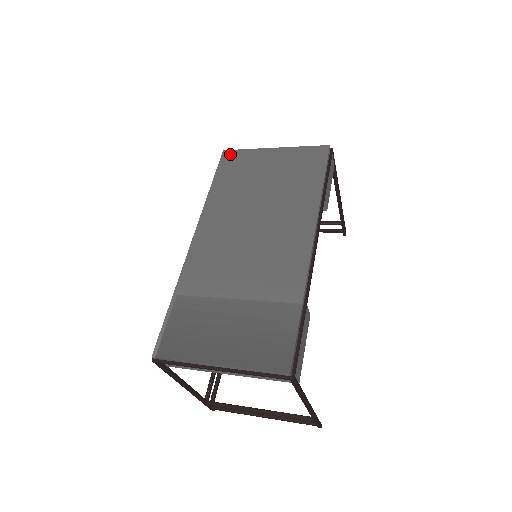
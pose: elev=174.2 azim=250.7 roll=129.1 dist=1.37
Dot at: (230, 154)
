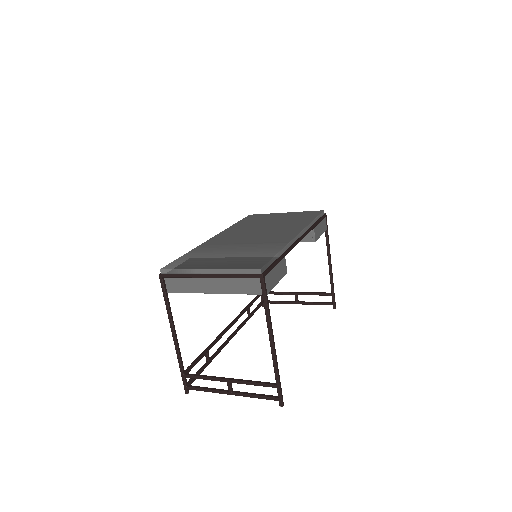
Dot at: (254, 215)
